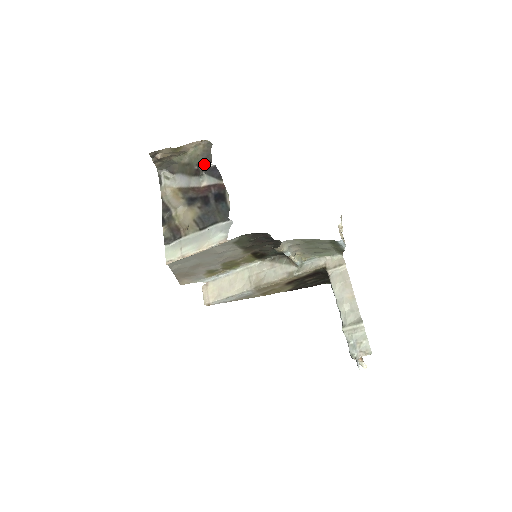
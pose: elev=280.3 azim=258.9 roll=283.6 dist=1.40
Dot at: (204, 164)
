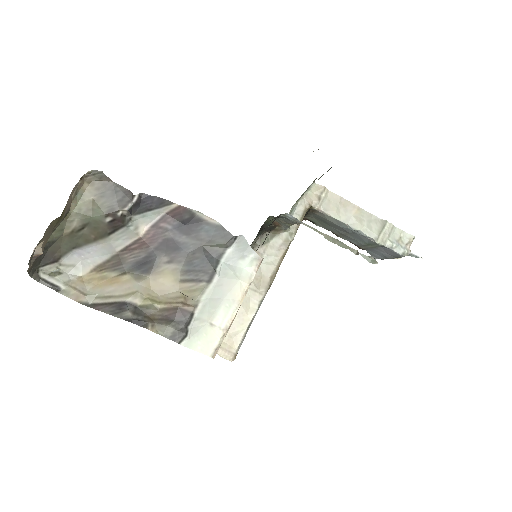
Dot at: (121, 205)
